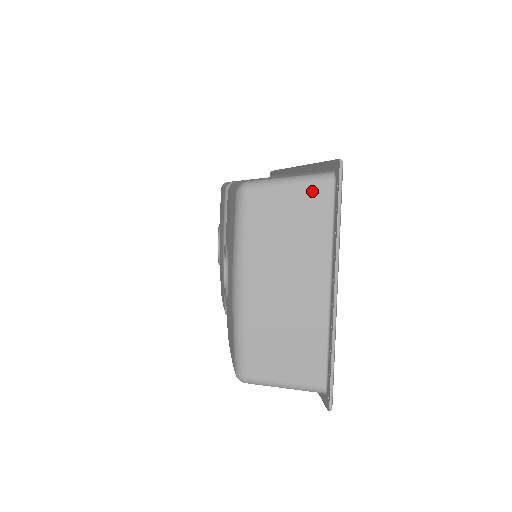
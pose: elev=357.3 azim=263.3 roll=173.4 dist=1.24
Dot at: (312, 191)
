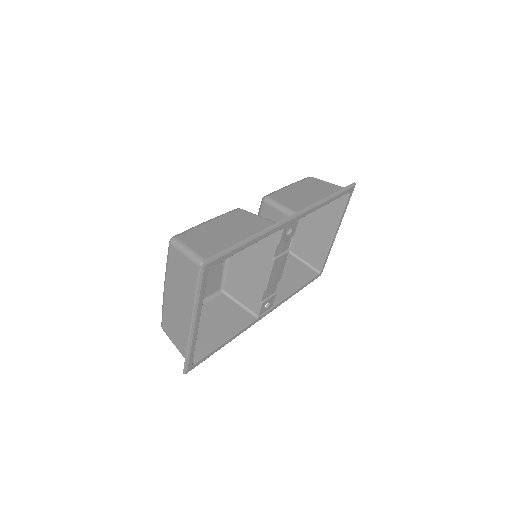
Dot at: (194, 267)
